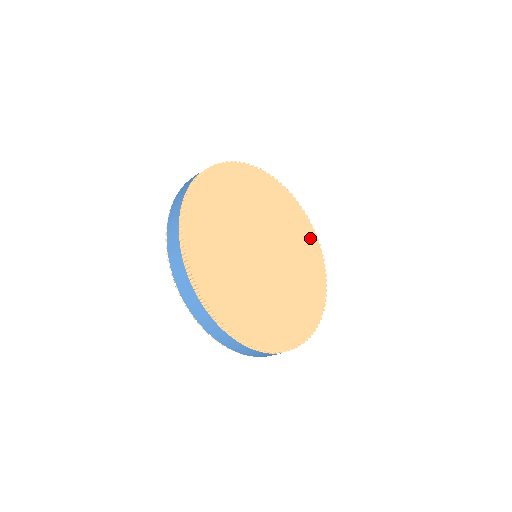
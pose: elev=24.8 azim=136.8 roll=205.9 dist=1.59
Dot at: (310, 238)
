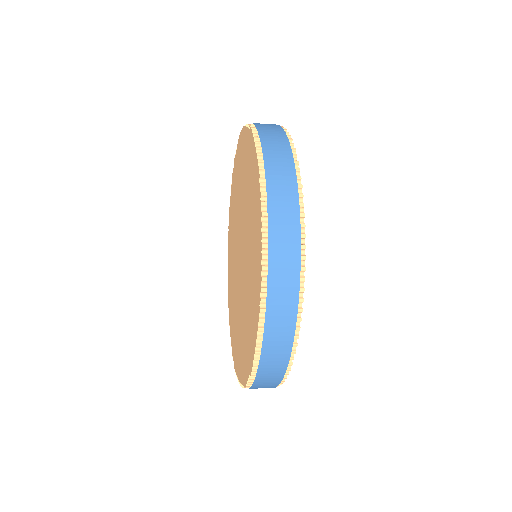
Dot at: occluded
